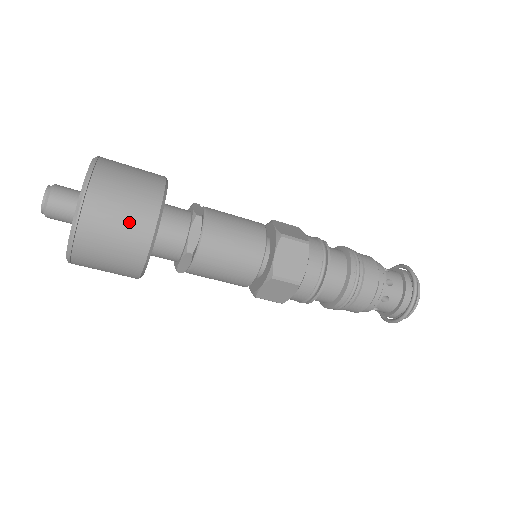
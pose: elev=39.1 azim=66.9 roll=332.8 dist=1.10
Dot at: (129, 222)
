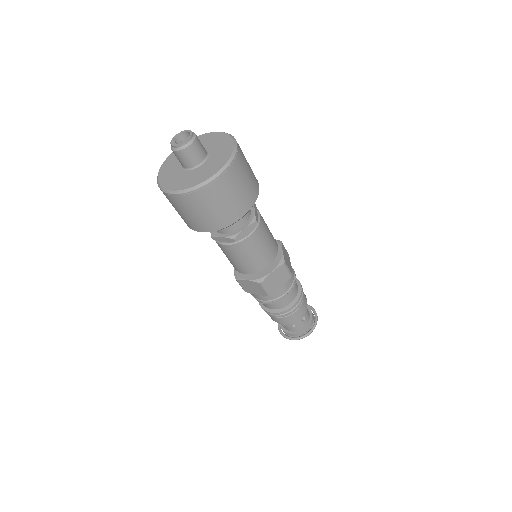
Dot at: (228, 208)
